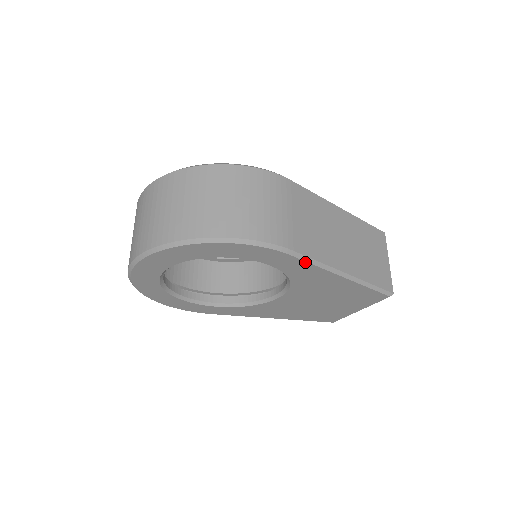
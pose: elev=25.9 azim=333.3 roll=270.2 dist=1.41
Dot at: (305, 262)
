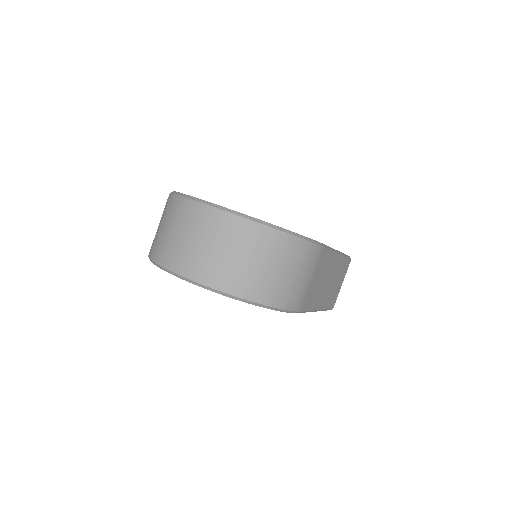
Dot at: (302, 312)
